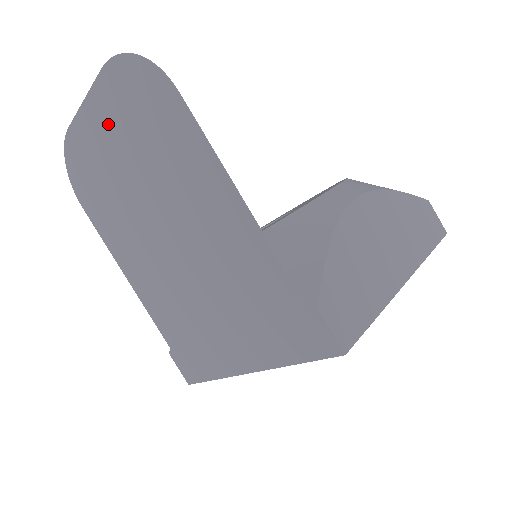
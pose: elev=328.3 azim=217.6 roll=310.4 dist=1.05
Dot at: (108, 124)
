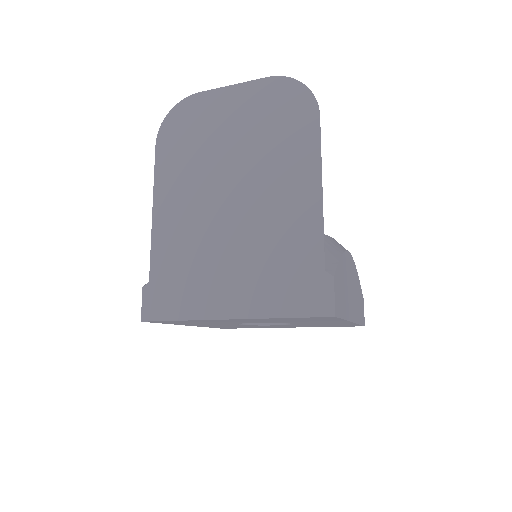
Dot at: (242, 106)
